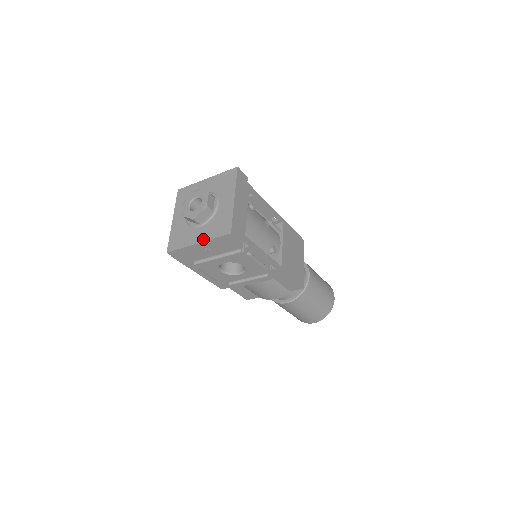
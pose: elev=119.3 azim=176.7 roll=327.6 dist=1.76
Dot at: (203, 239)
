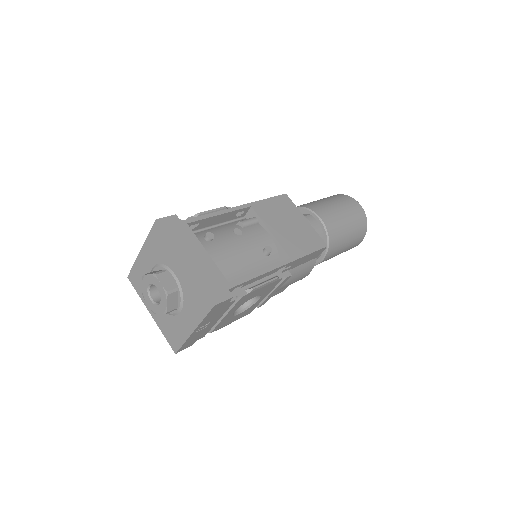
Dot at: (194, 325)
